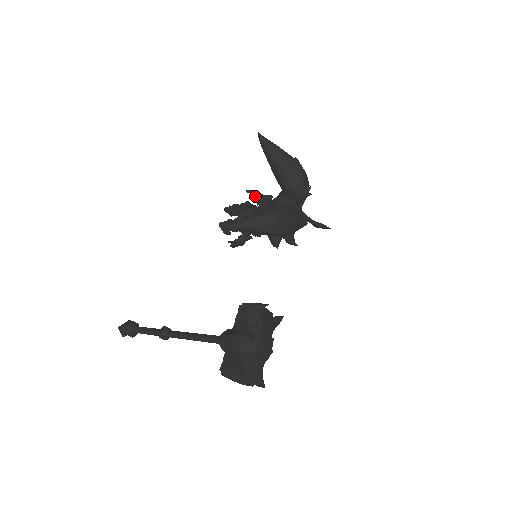
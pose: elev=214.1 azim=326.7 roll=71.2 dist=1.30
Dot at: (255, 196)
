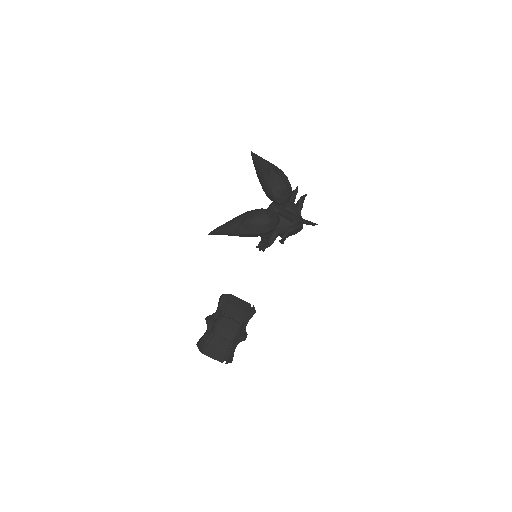
Dot at: occluded
